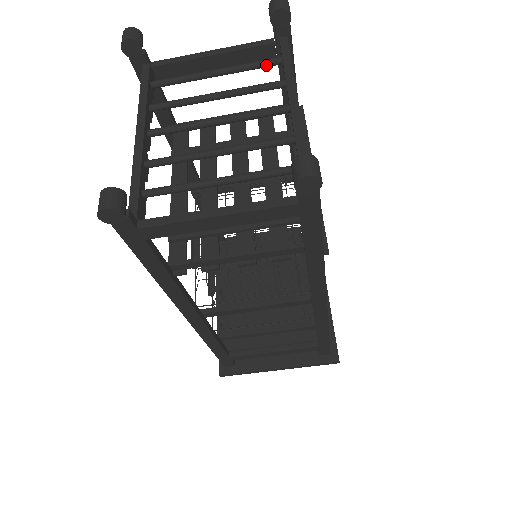
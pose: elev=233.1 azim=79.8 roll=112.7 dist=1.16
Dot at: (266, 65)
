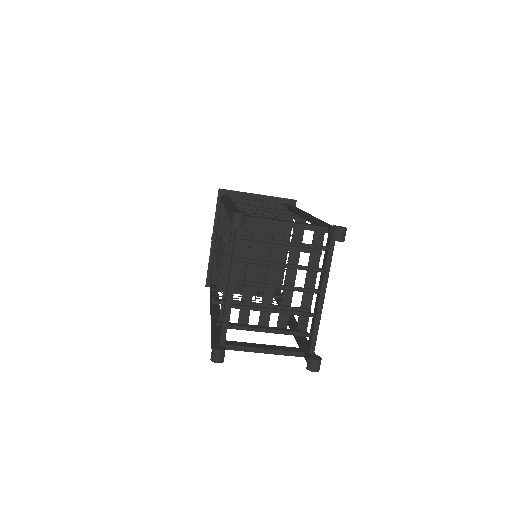
Dot at: (316, 249)
